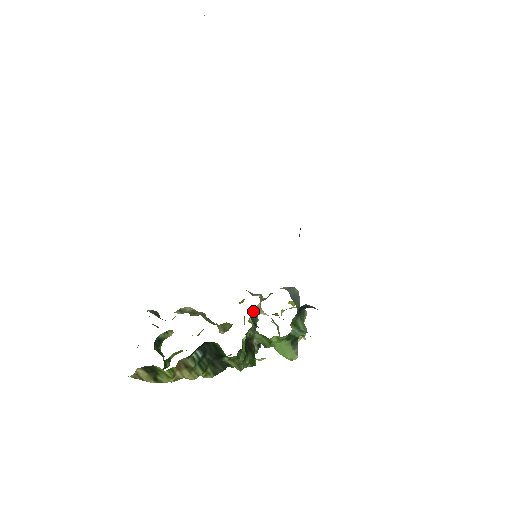
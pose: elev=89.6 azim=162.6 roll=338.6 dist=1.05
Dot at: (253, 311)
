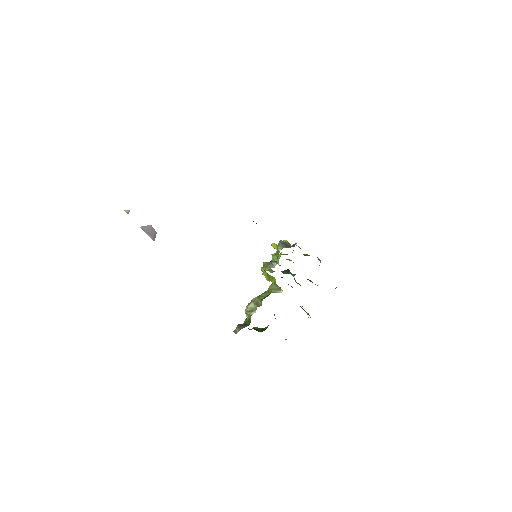
Dot at: occluded
